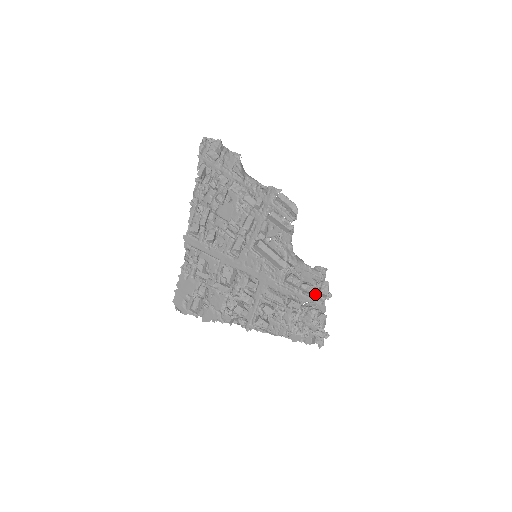
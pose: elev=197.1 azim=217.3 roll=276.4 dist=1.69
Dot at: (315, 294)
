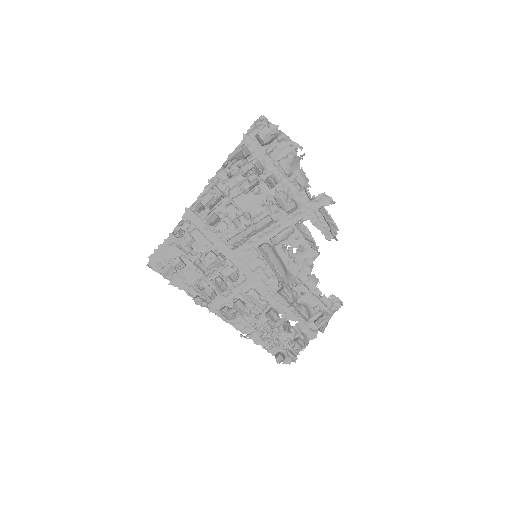
Dot at: (306, 320)
